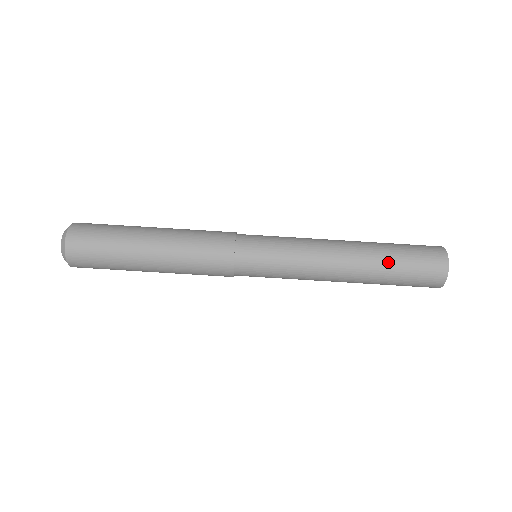
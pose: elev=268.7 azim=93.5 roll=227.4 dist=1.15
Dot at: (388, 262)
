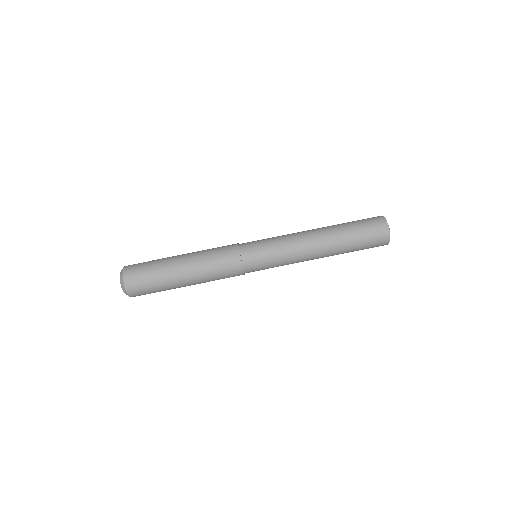
Dot at: (347, 237)
